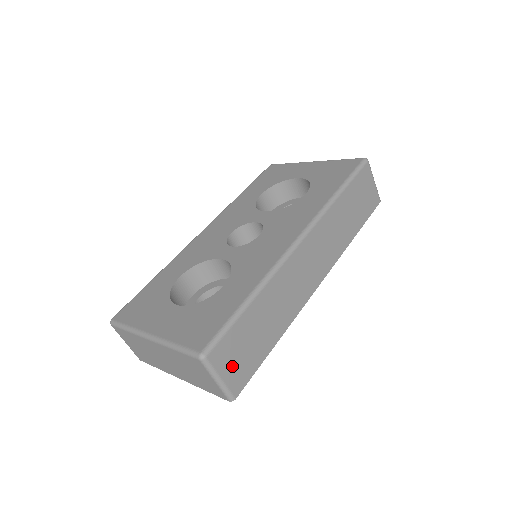
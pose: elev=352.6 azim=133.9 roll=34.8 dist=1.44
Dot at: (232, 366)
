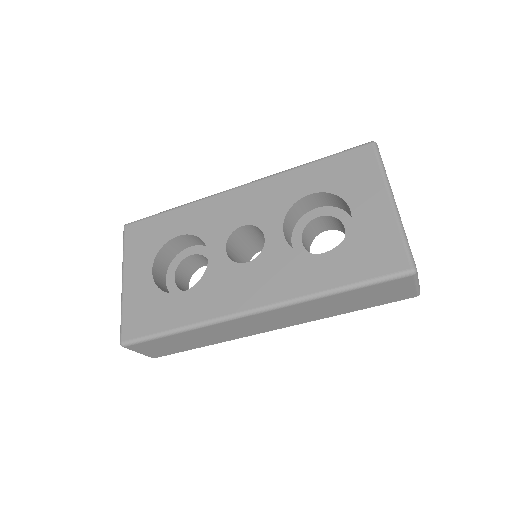
Dot at: (151, 350)
